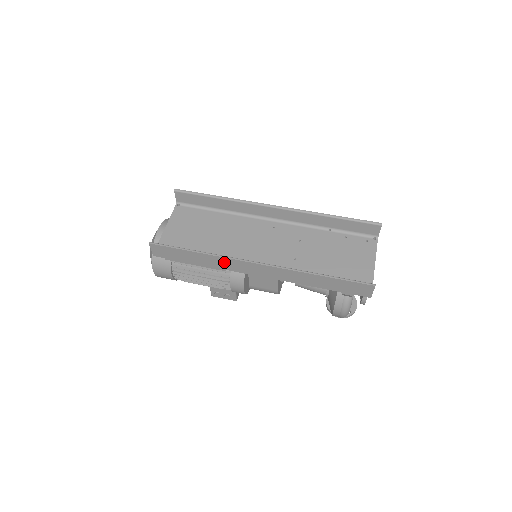
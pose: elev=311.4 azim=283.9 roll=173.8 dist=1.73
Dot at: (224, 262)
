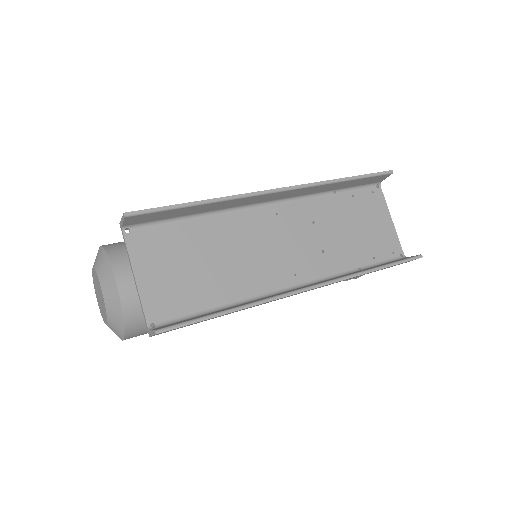
Dot at: (264, 303)
